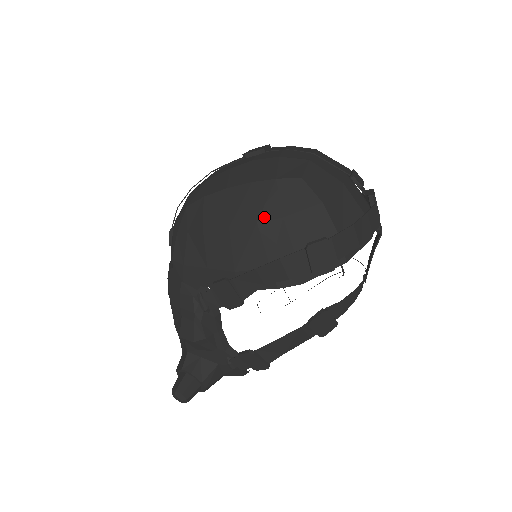
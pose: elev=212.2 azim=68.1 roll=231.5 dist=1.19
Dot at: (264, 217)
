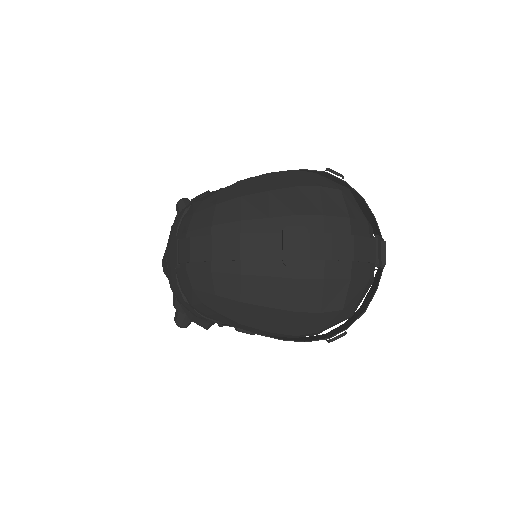
Dot at: (303, 333)
